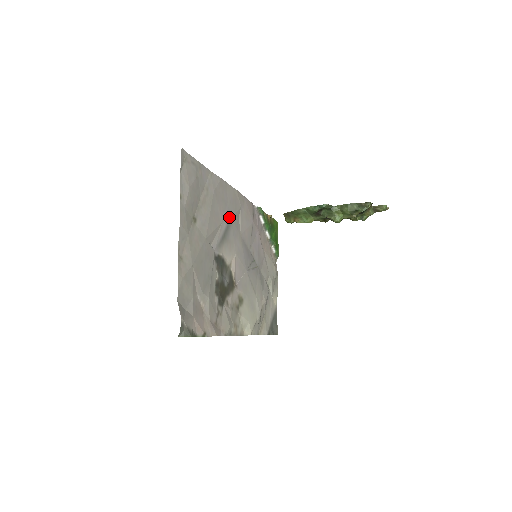
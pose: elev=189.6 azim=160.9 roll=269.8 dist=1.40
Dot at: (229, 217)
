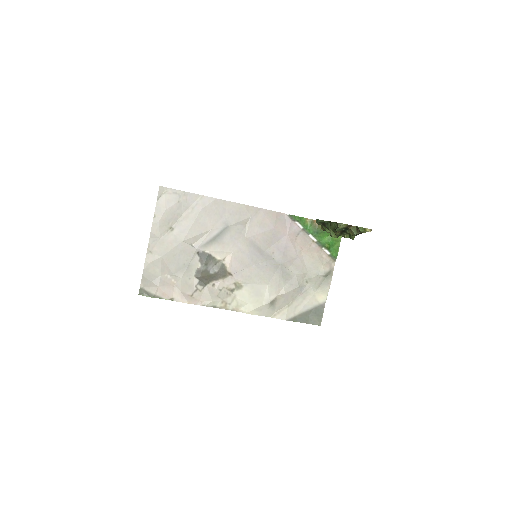
Dot at: (225, 226)
